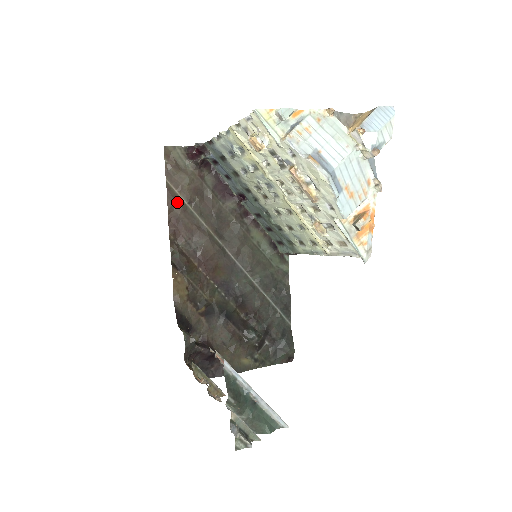
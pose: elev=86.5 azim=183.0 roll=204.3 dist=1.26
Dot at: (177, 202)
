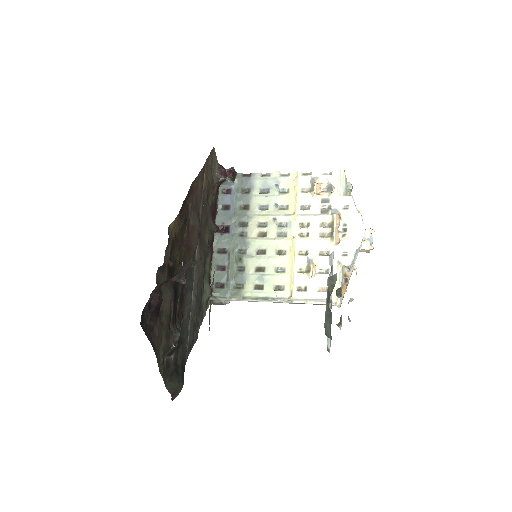
Dot at: (202, 179)
